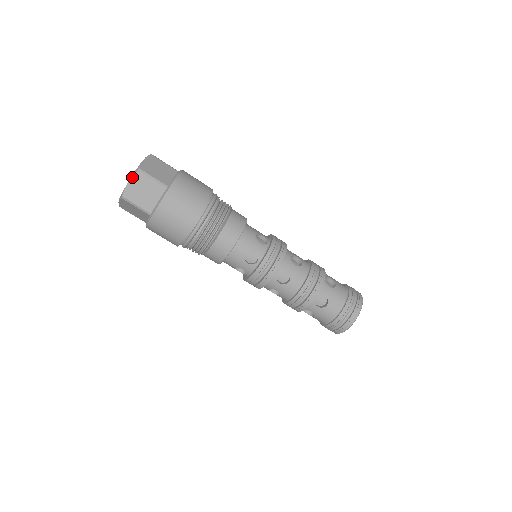
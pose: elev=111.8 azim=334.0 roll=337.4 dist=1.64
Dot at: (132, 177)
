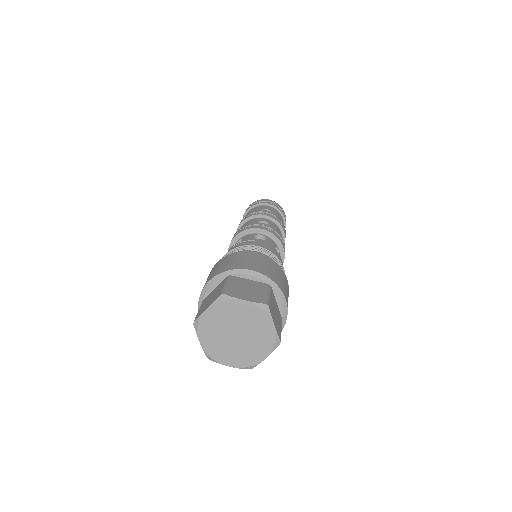
Dot at: occluded
